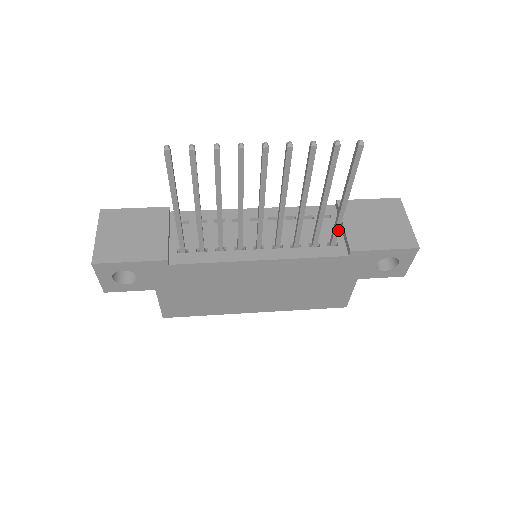
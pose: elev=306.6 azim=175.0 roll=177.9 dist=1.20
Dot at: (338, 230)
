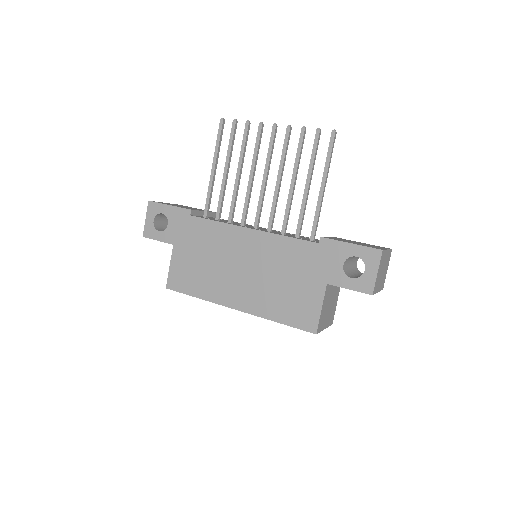
Dot at: (316, 221)
